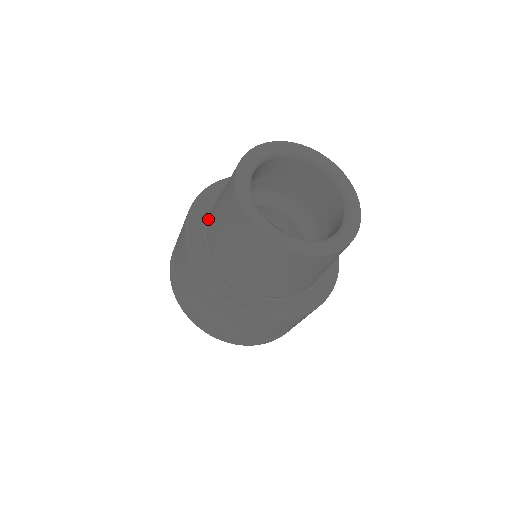
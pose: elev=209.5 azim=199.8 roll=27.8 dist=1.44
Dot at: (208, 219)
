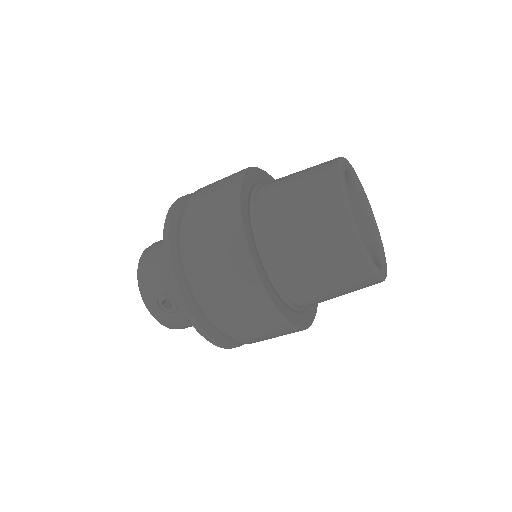
Dot at: (258, 197)
